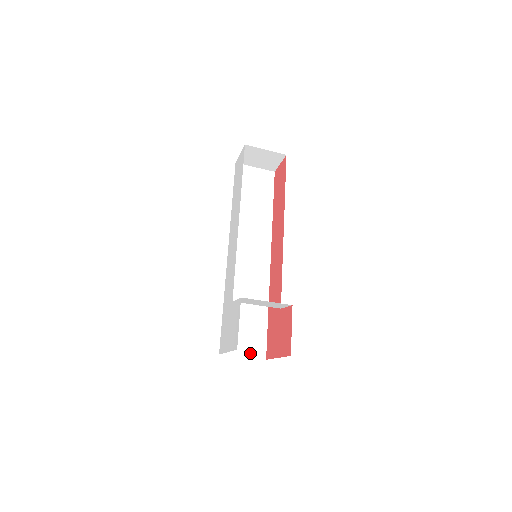
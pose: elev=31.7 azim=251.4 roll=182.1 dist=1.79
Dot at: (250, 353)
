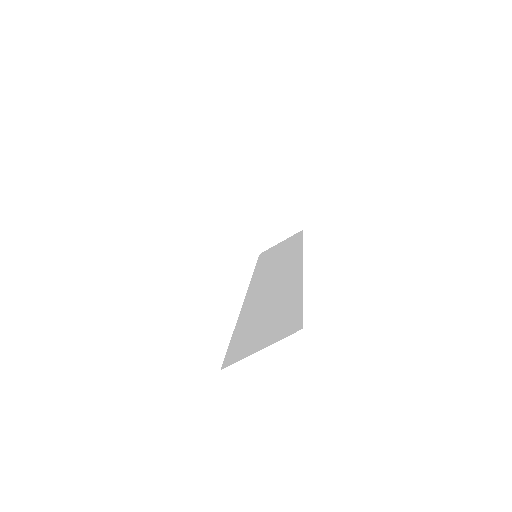
Dot at: (274, 339)
